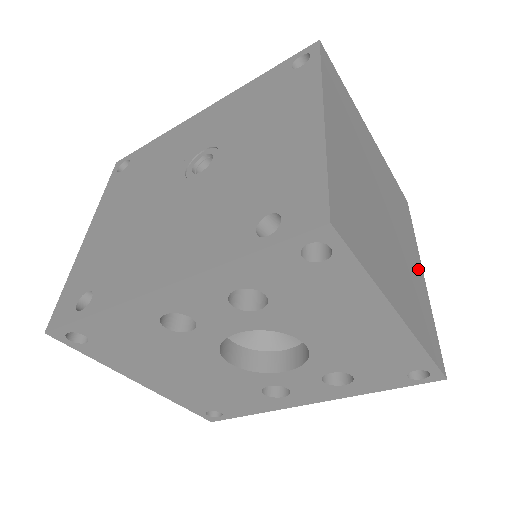
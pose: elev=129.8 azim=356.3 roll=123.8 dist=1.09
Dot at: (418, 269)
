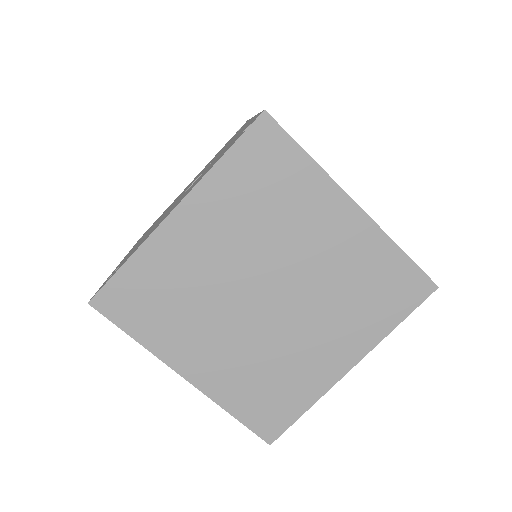
Dot at: (333, 359)
